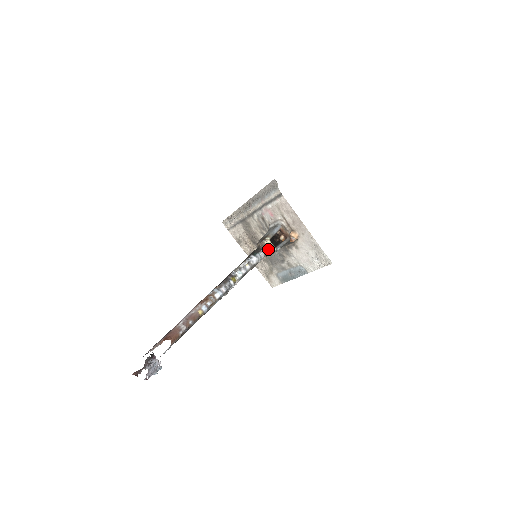
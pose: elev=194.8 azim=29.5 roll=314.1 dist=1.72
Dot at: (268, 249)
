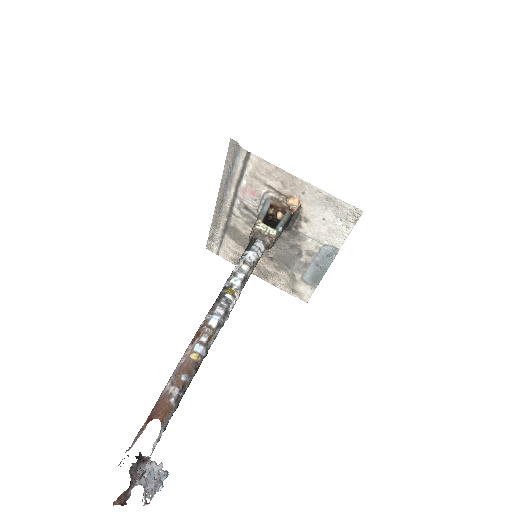
Dot at: (265, 235)
